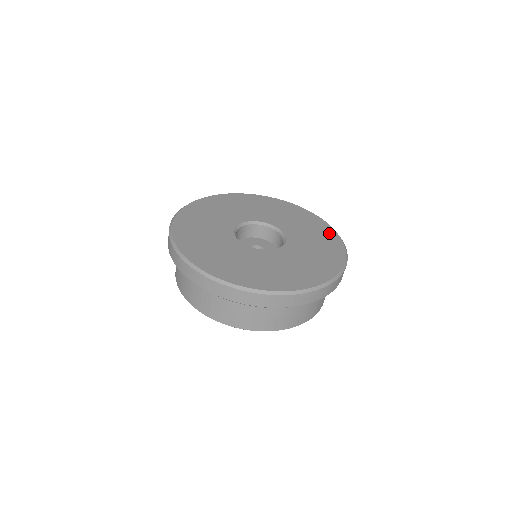
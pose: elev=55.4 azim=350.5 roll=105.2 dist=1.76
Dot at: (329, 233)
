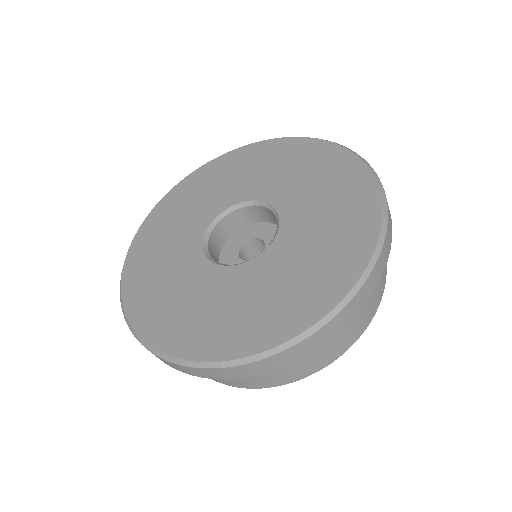
Dot at: (312, 149)
